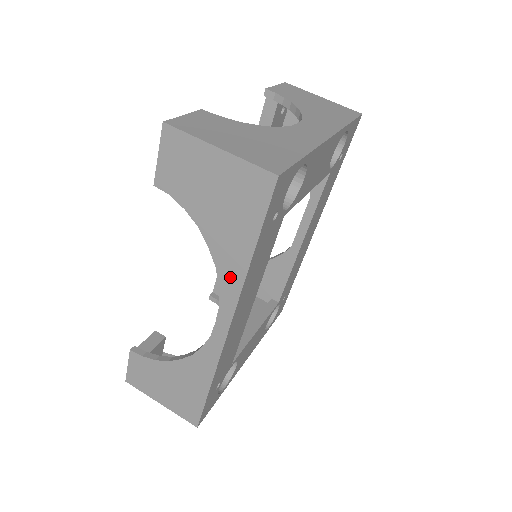
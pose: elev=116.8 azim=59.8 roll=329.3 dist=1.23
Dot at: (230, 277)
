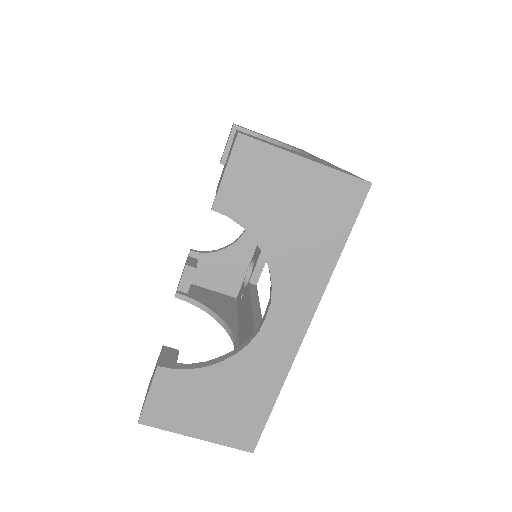
Dot at: occluded
